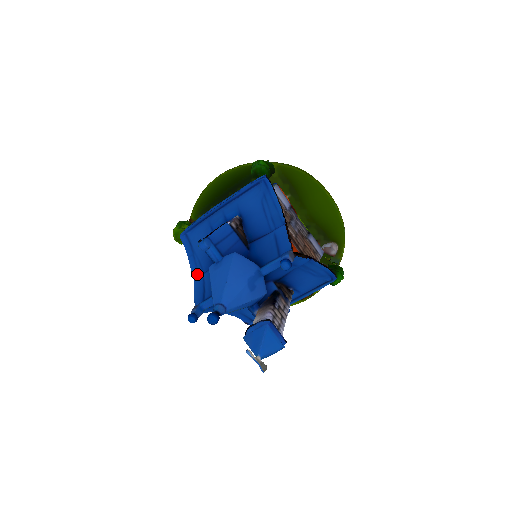
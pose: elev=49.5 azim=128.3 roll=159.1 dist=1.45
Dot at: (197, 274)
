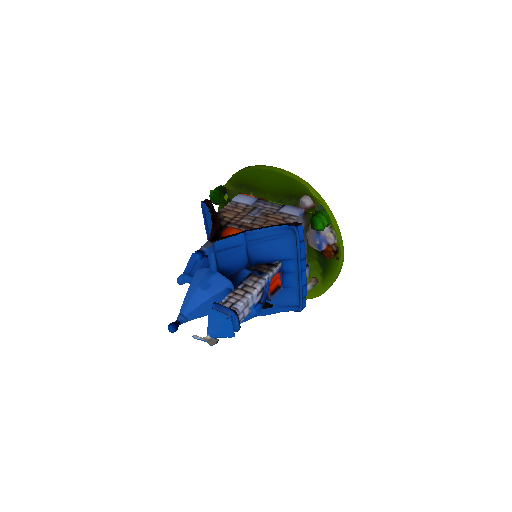
Dot at: occluded
